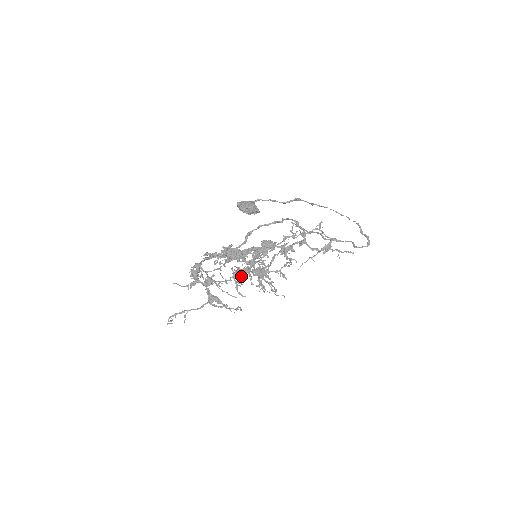
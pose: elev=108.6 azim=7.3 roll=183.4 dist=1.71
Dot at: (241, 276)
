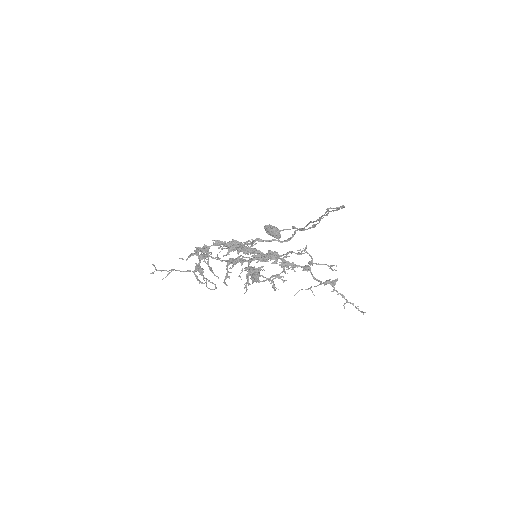
Dot at: (232, 259)
